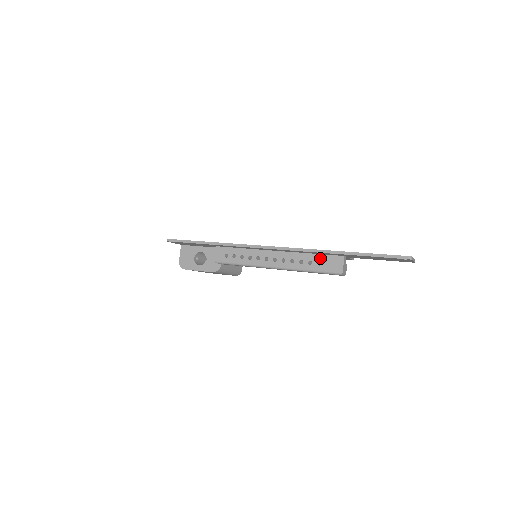
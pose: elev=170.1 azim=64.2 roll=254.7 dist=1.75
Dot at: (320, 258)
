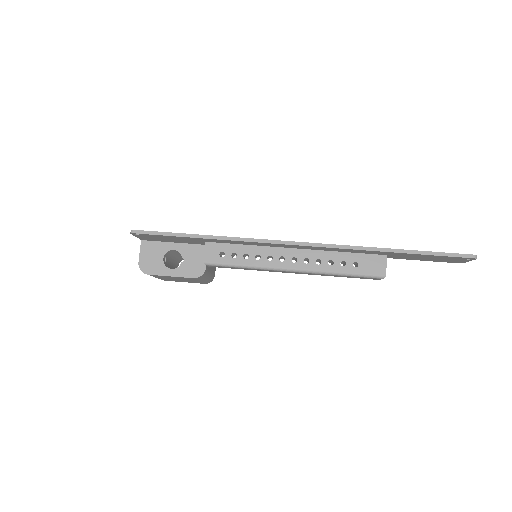
Dot at: (356, 258)
